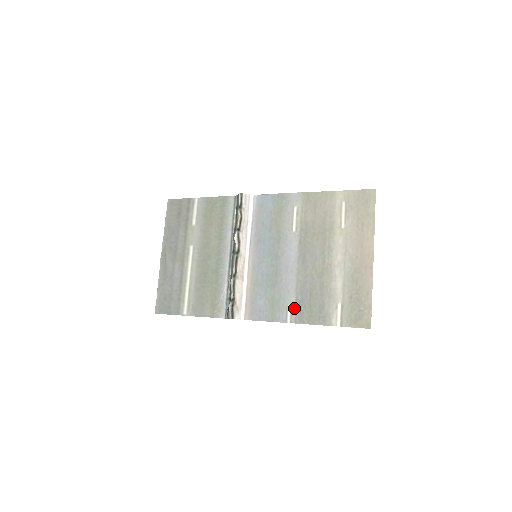
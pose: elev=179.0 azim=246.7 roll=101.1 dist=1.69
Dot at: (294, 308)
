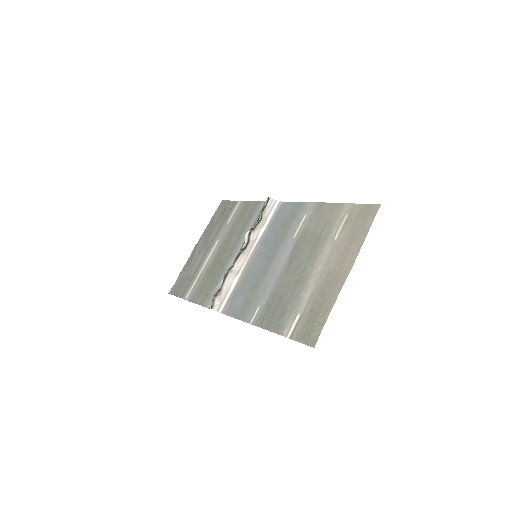
Dot at: (261, 310)
